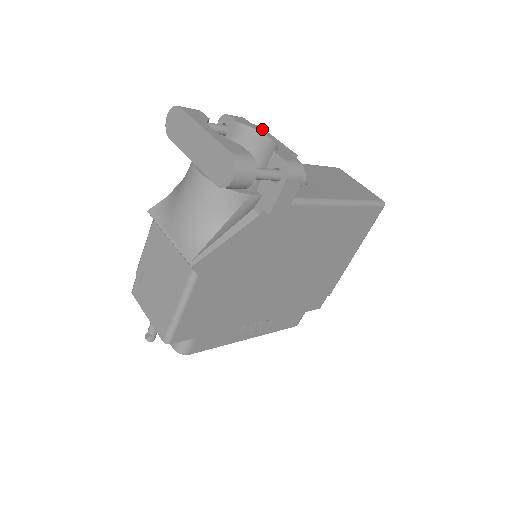
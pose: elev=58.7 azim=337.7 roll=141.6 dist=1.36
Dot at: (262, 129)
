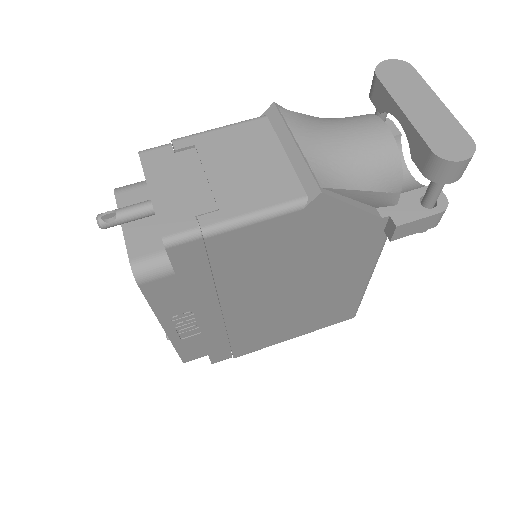
Dot at: occluded
